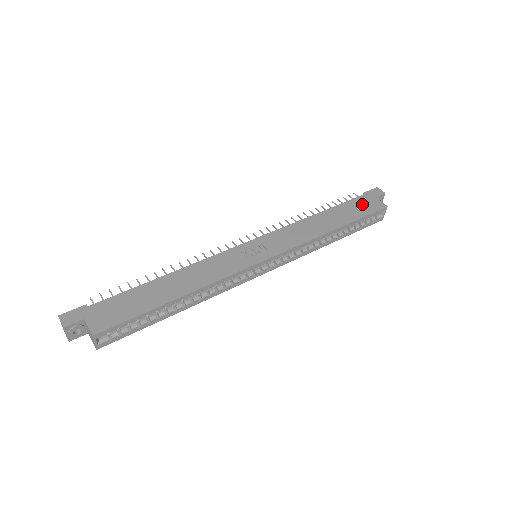
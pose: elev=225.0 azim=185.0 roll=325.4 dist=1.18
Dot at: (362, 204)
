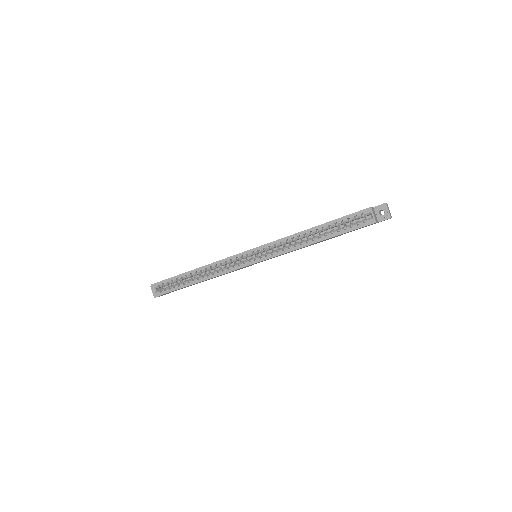
Dot at: occluded
